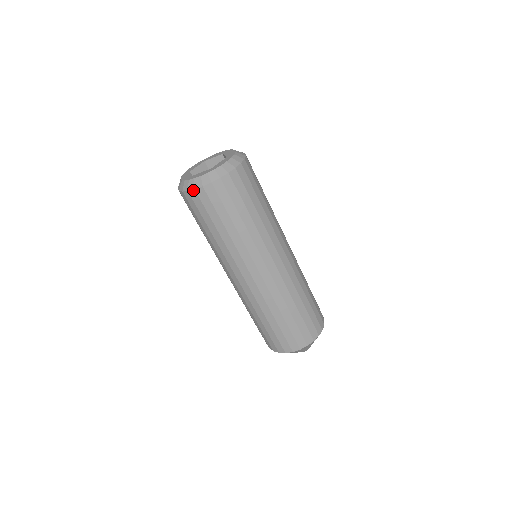
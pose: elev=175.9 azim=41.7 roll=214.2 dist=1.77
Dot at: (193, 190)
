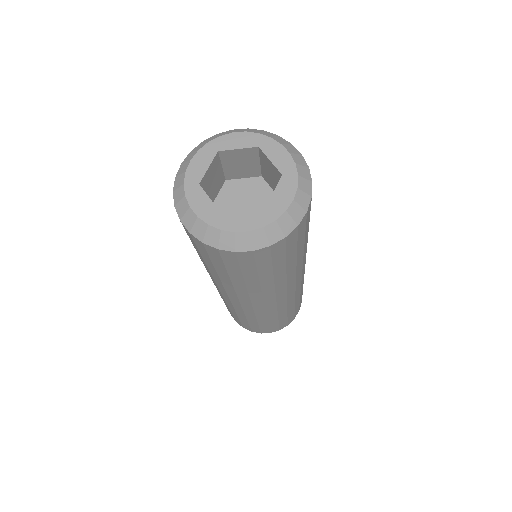
Dot at: (231, 252)
